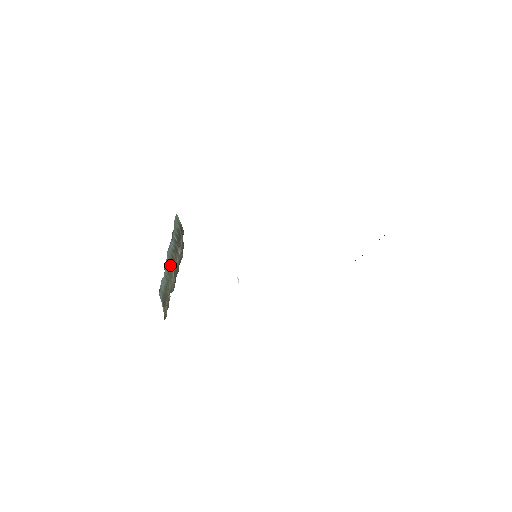
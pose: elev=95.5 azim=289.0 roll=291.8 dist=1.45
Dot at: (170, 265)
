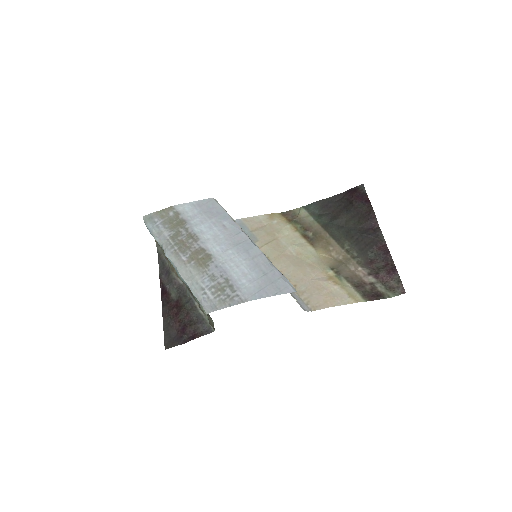
Dot at: occluded
